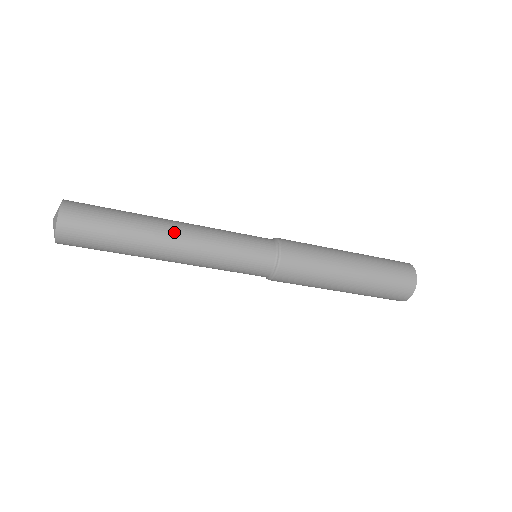
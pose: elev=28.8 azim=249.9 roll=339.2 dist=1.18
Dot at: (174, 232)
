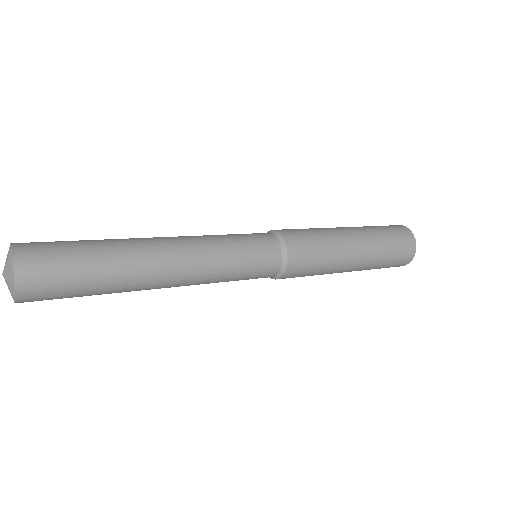
Dot at: (166, 254)
